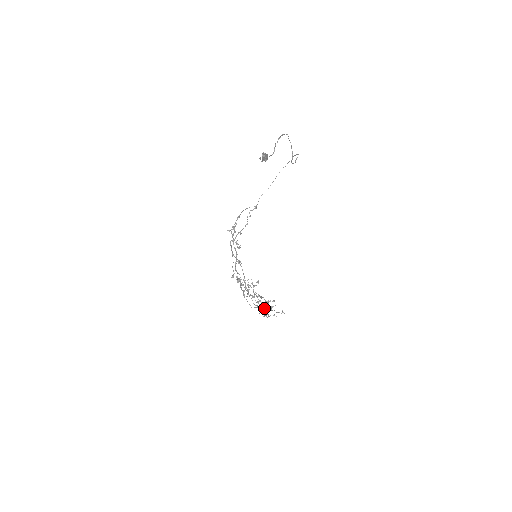
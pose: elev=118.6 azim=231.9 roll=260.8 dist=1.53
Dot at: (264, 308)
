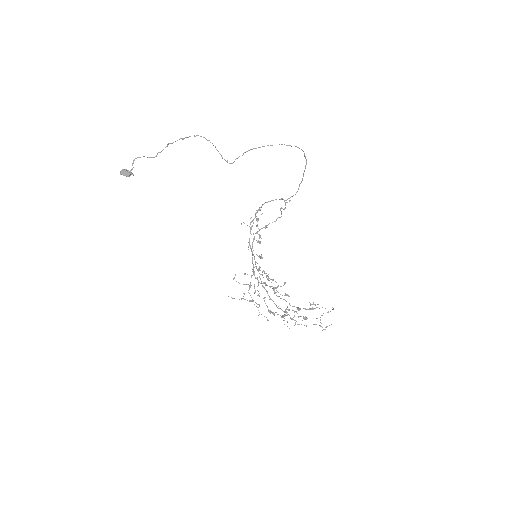
Dot at: (270, 312)
